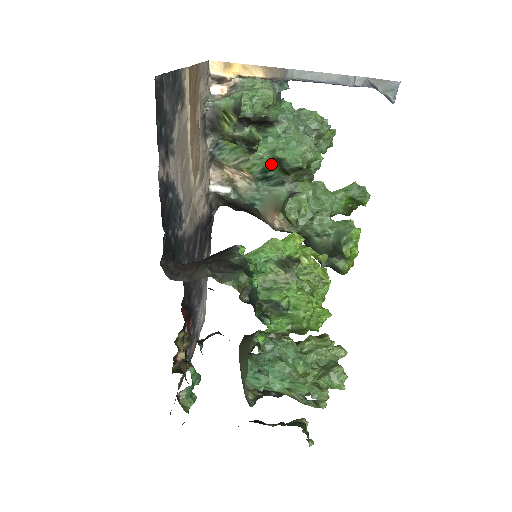
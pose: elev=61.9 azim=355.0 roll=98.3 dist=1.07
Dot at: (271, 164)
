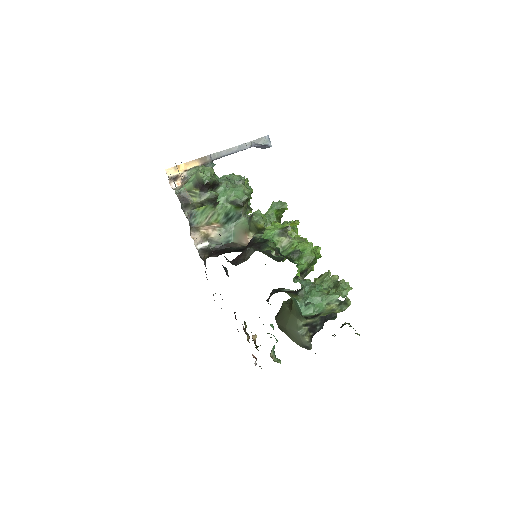
Dot at: (229, 208)
